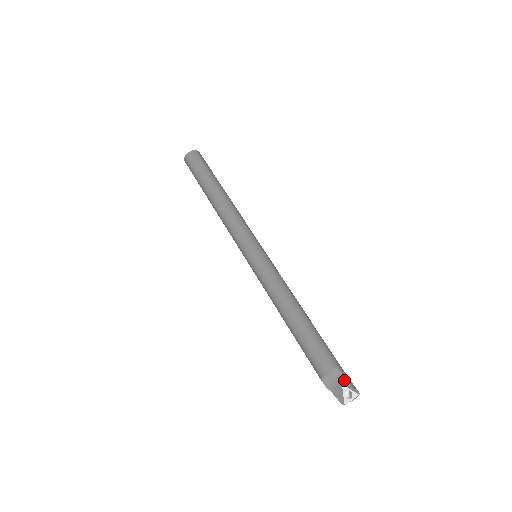
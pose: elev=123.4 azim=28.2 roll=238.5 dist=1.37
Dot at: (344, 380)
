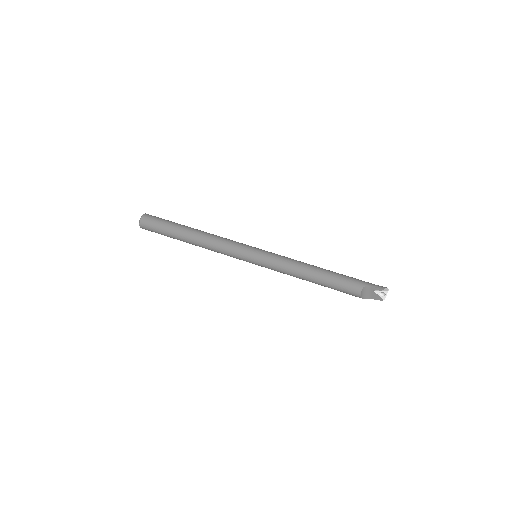
Dot at: (374, 289)
